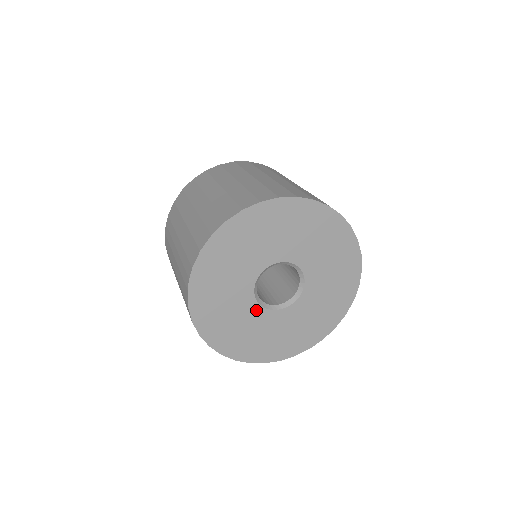
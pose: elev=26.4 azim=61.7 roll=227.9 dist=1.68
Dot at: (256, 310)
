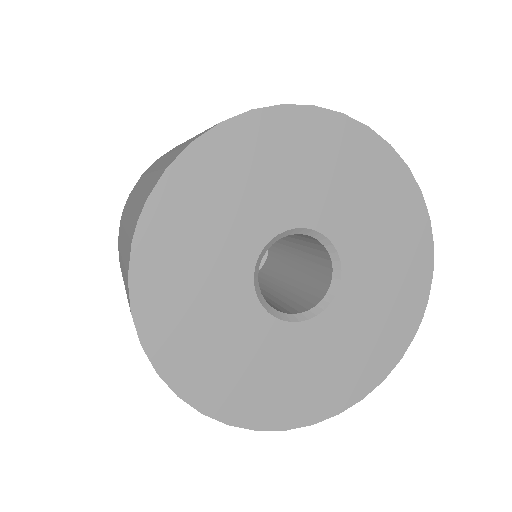
Dot at: (253, 314)
